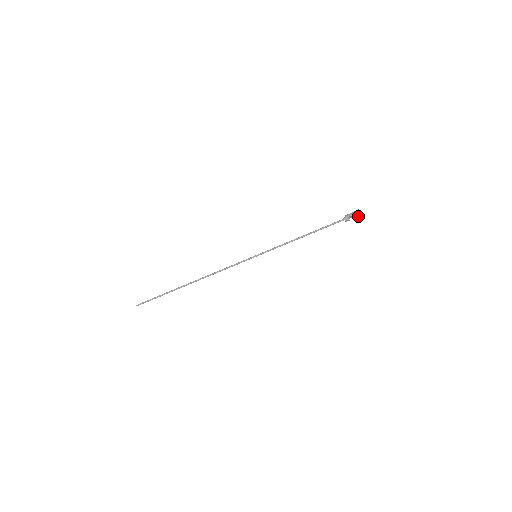
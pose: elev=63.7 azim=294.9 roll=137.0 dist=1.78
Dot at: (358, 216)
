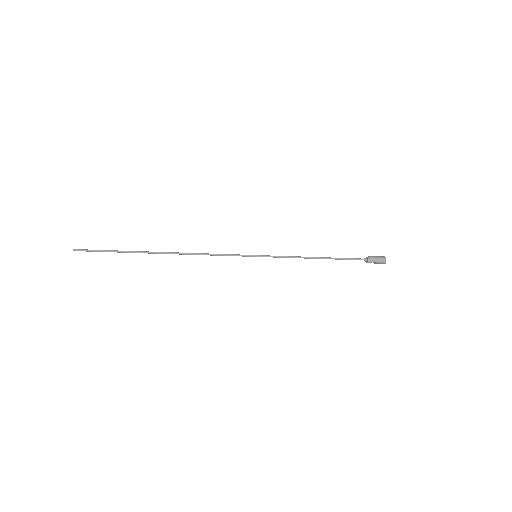
Dot at: (380, 263)
